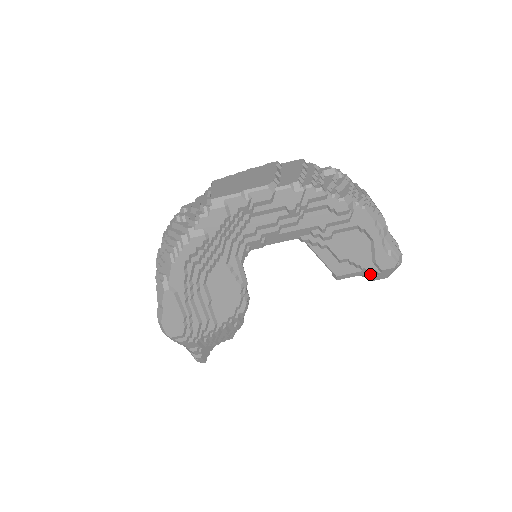
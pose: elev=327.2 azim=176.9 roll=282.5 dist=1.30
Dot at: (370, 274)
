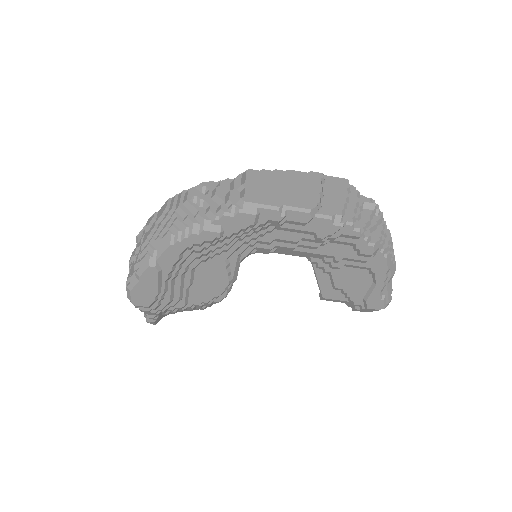
Dot at: (354, 306)
